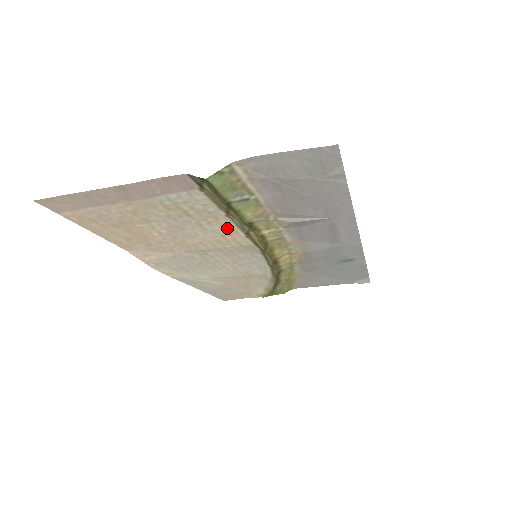
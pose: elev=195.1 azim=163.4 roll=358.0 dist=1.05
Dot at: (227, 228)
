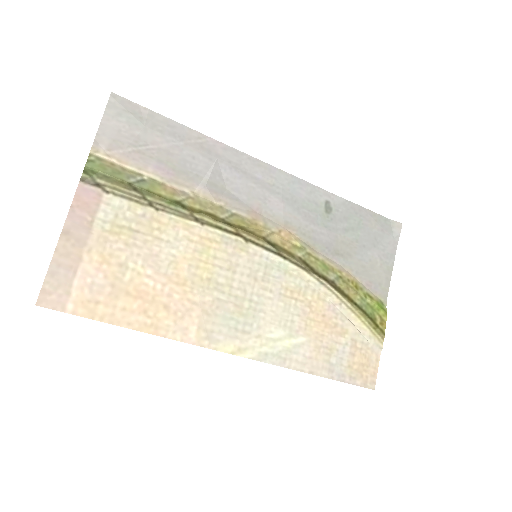
Dot at: (178, 226)
